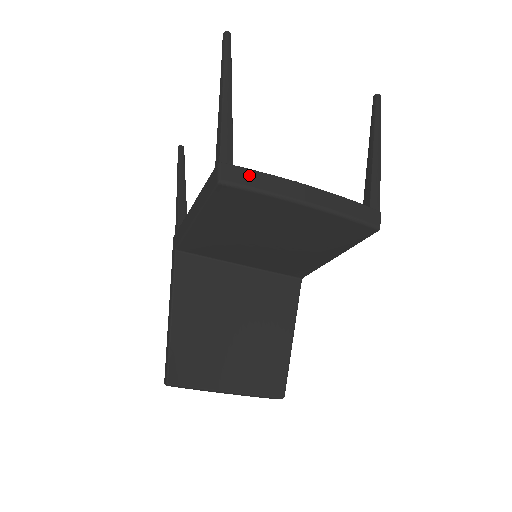
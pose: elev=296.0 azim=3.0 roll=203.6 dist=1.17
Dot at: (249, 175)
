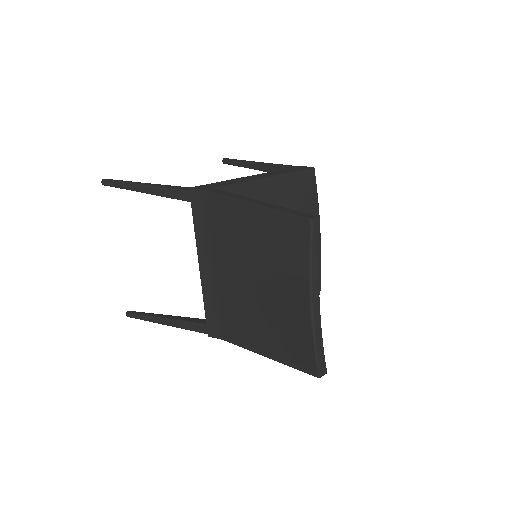
Dot at: occluded
